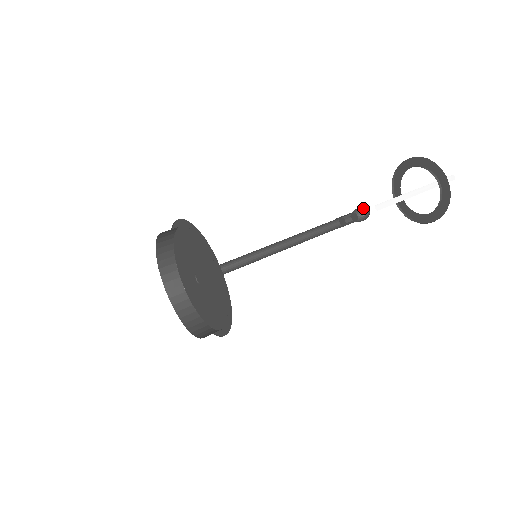
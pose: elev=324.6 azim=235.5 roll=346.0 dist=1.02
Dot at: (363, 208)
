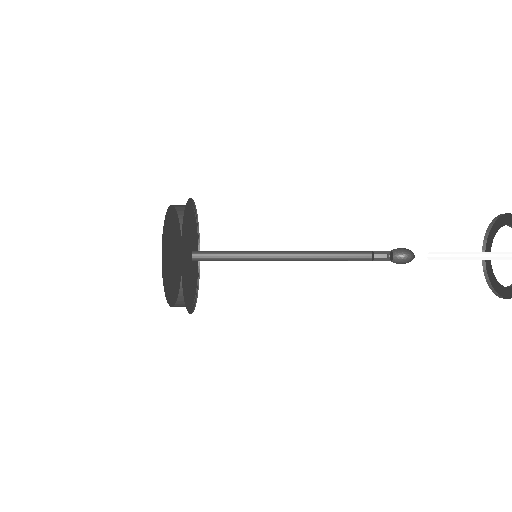
Dot at: (408, 257)
